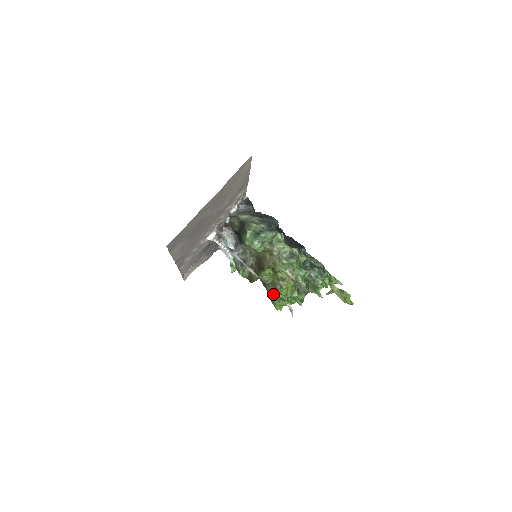
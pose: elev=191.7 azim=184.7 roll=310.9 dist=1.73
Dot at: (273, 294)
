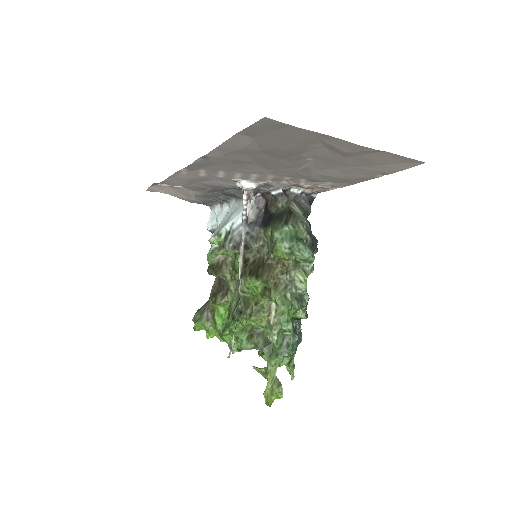
Dot at: (211, 308)
